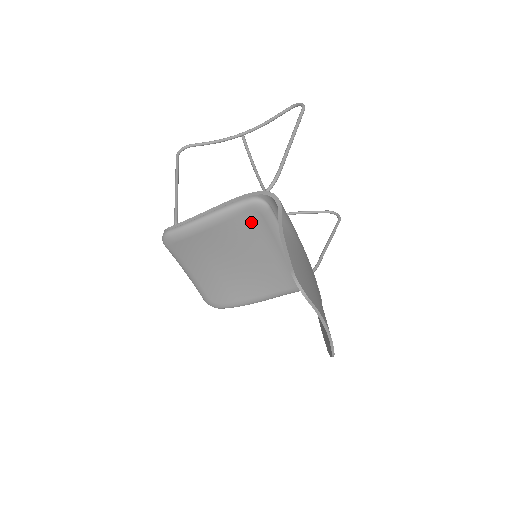
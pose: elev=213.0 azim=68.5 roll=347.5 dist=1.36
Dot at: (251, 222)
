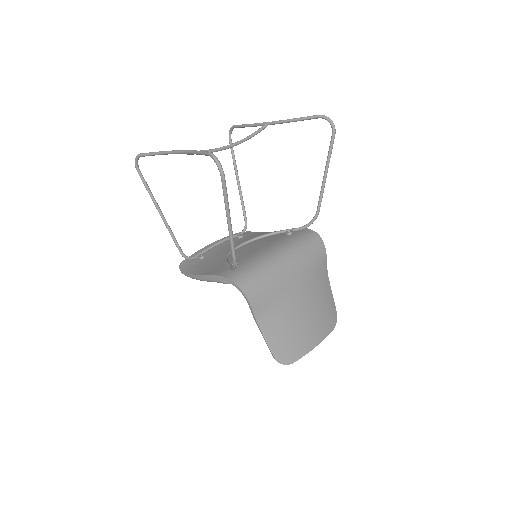
Dot at: occluded
